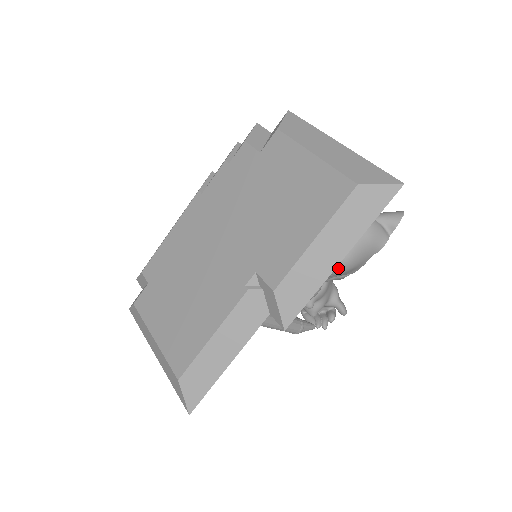
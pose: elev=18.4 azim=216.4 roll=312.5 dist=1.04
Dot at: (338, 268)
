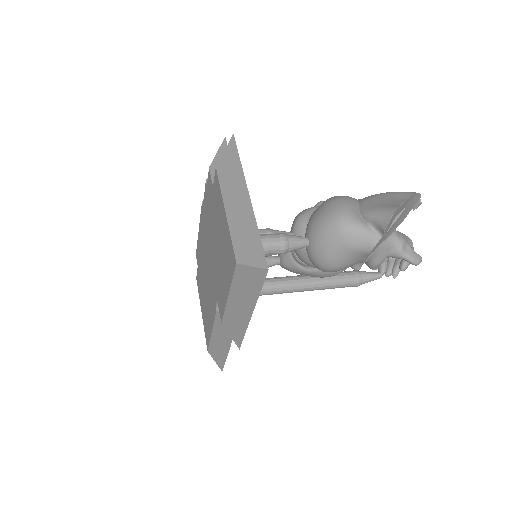
Dot at: (325, 271)
